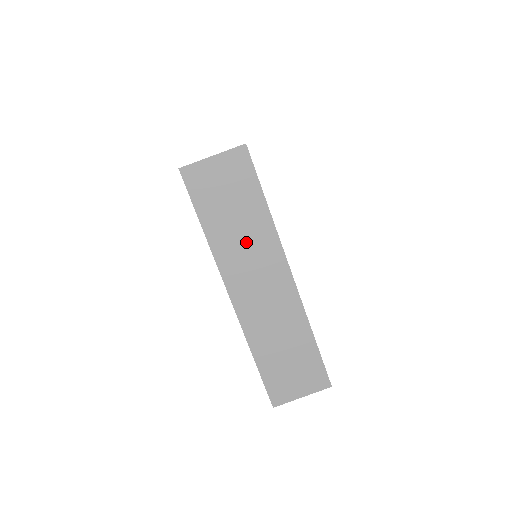
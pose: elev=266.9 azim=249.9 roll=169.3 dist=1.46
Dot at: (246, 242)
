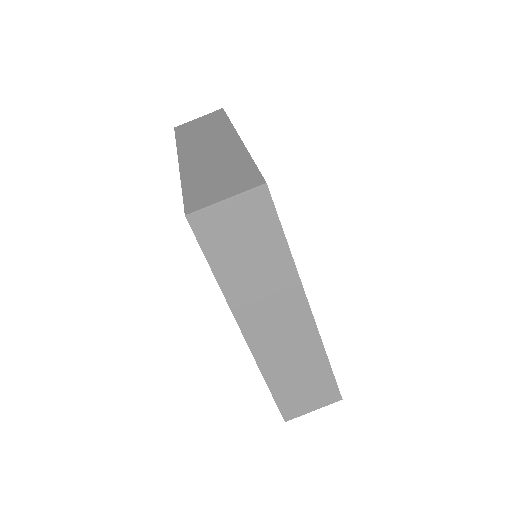
Dot at: (263, 285)
